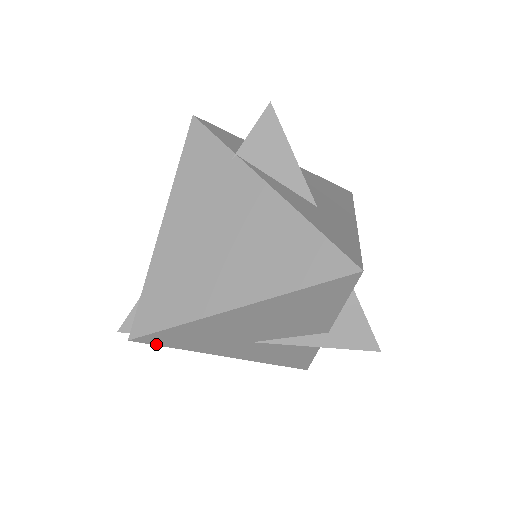
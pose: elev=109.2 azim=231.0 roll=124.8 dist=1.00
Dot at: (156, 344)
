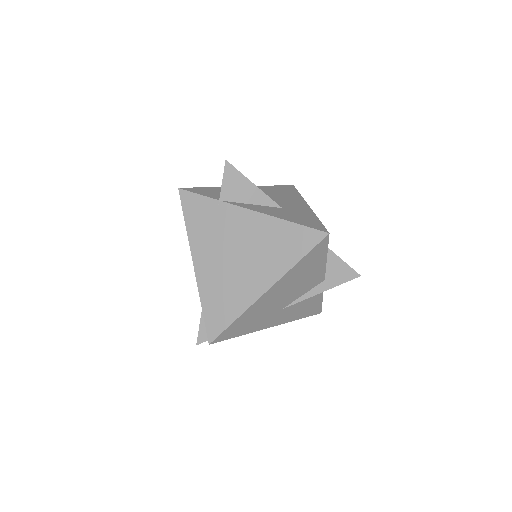
Dot at: (226, 339)
